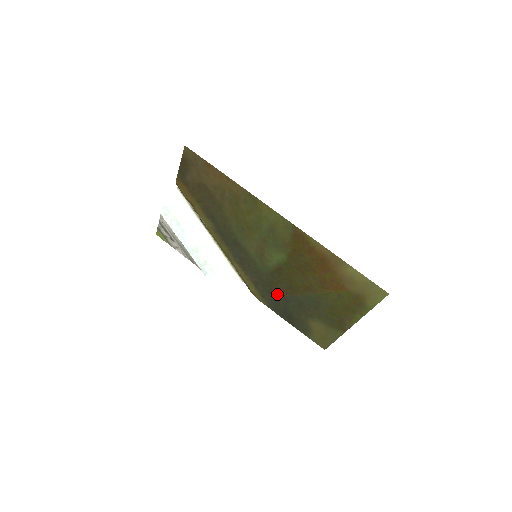
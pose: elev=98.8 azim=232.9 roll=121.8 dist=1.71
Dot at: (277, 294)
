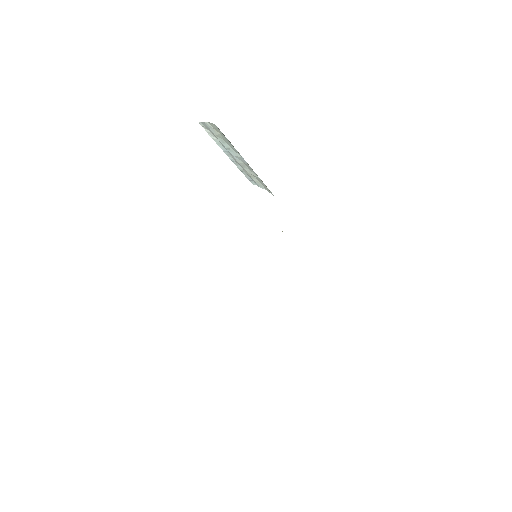
Dot at: occluded
